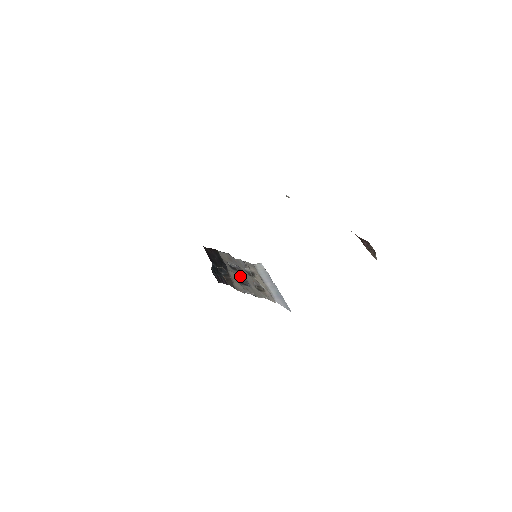
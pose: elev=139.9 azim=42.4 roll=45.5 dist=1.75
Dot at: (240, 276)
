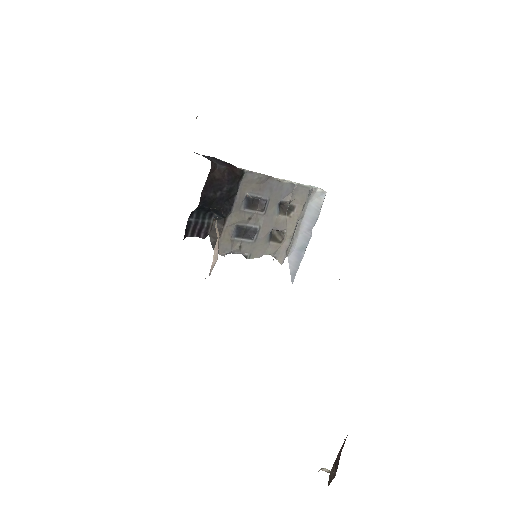
Dot at: (251, 220)
